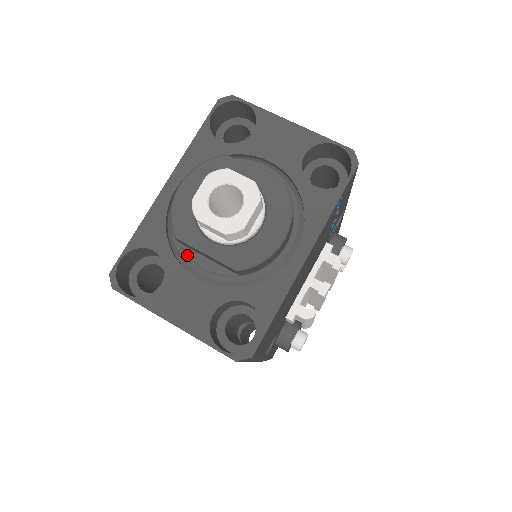
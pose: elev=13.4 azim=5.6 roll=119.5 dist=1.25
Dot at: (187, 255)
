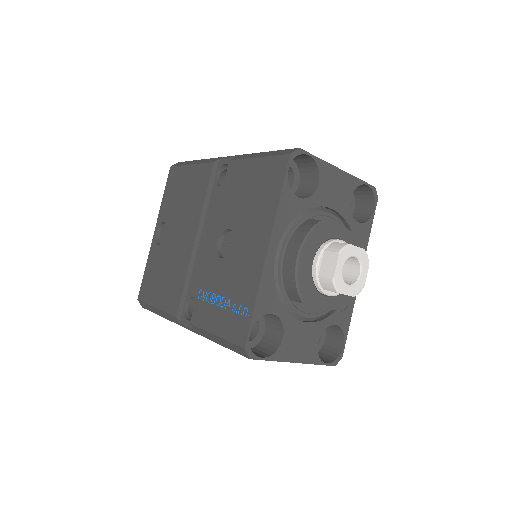
Dot at: (296, 307)
